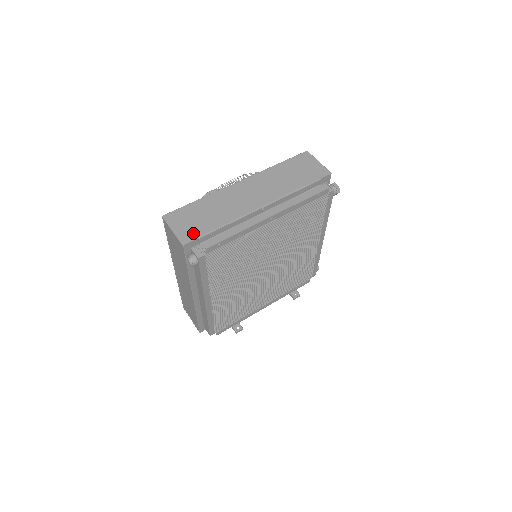
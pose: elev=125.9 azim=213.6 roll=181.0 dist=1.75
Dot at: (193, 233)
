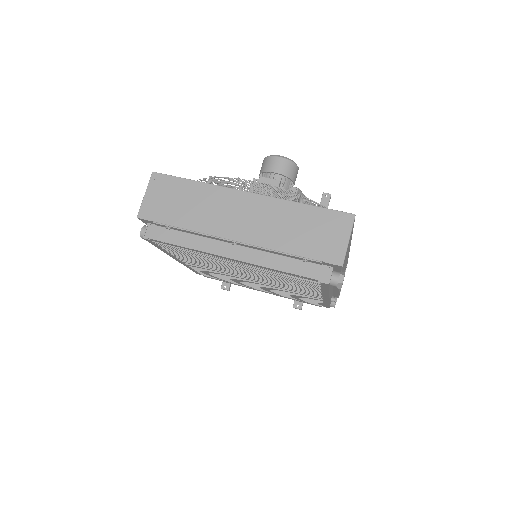
Dot at: (155, 213)
